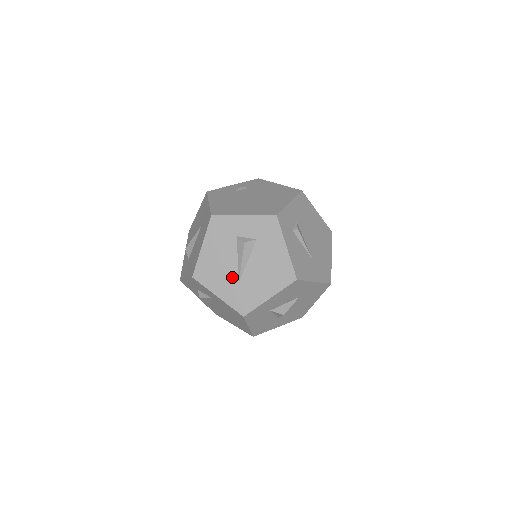
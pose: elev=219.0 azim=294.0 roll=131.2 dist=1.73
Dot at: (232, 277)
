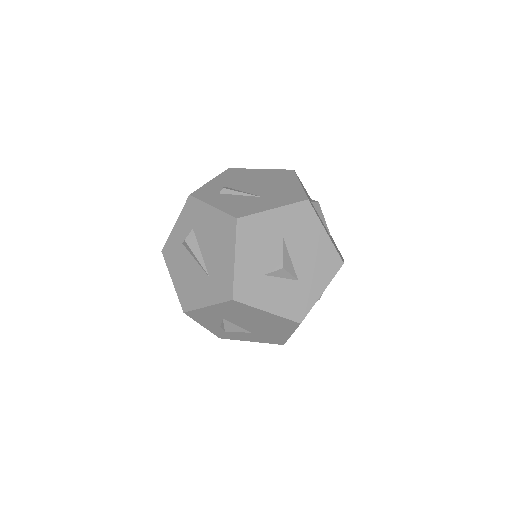
Dot at: (202, 278)
